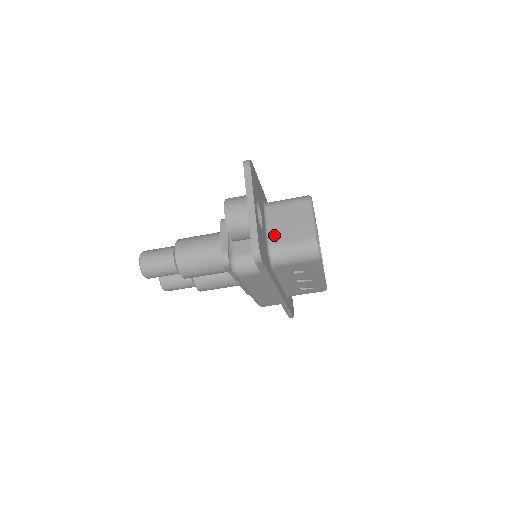
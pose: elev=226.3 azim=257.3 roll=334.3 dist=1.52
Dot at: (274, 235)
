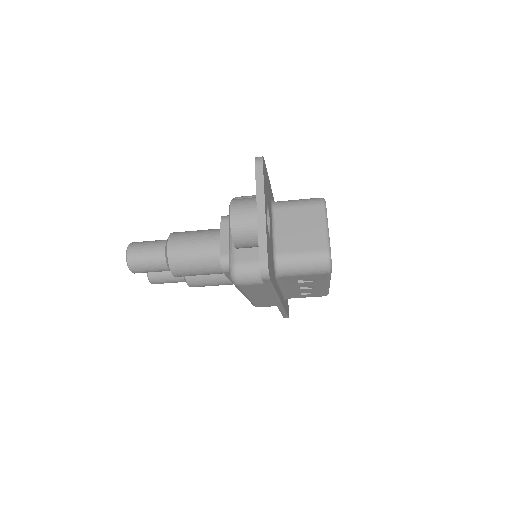
Dot at: (281, 242)
